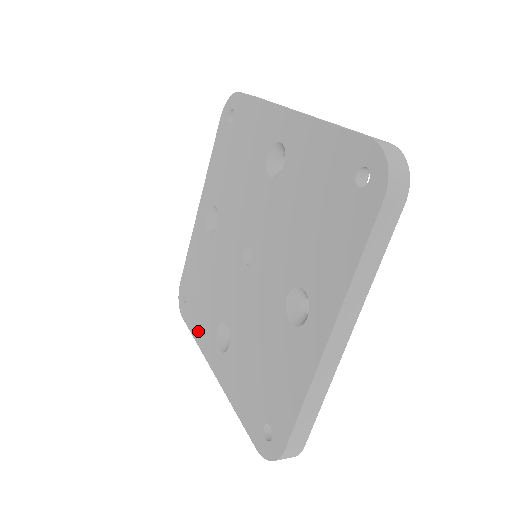
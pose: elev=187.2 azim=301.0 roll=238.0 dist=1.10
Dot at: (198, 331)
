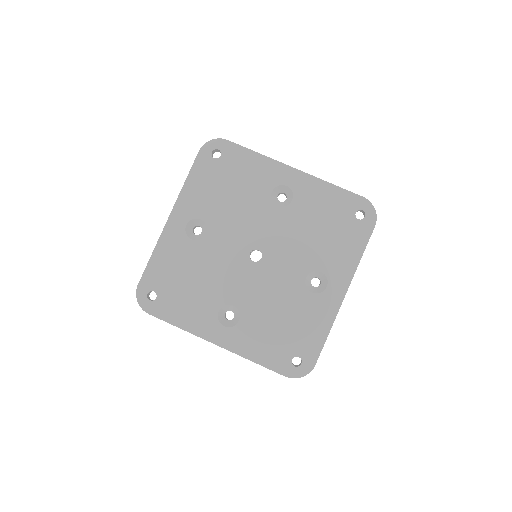
Dot at: (185, 319)
